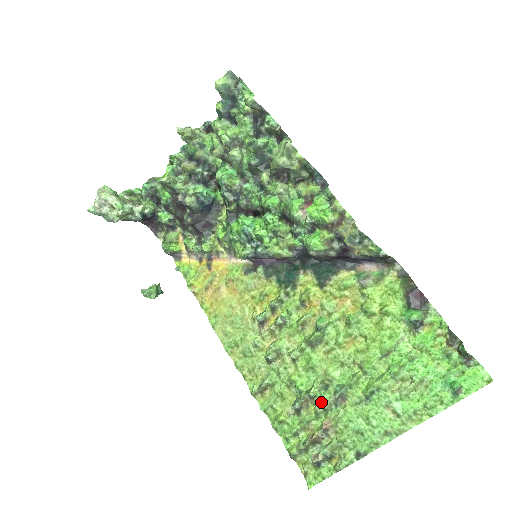
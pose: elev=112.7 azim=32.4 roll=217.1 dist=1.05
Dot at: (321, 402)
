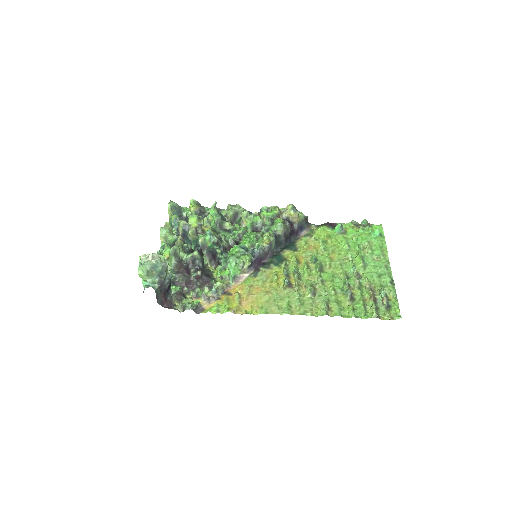
Dot at: (354, 284)
